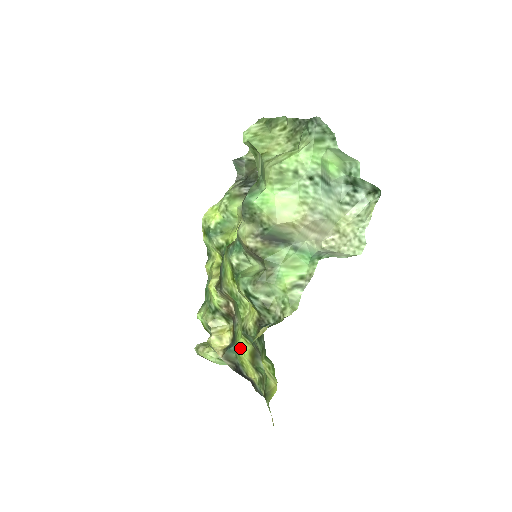
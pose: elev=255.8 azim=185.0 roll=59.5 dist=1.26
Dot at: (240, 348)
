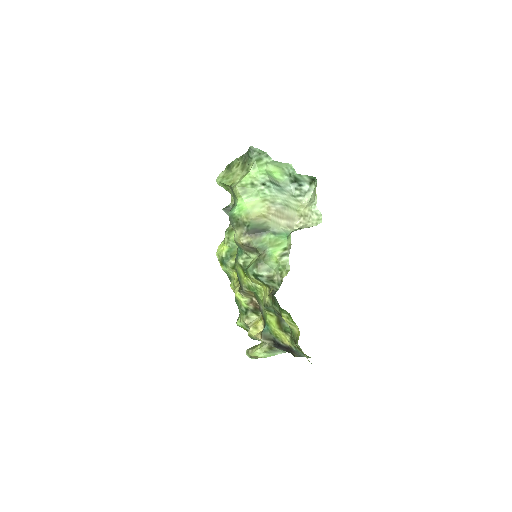
Dot at: (270, 324)
